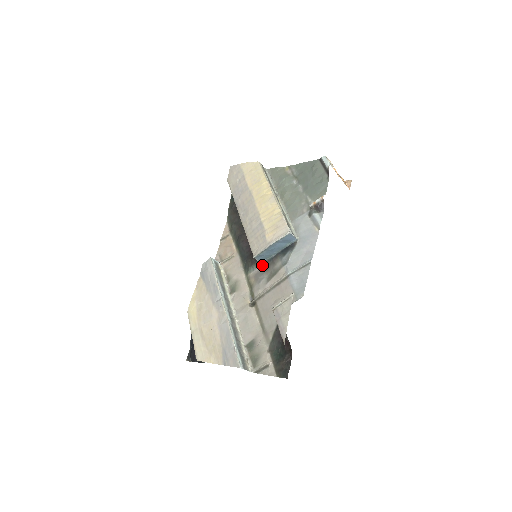
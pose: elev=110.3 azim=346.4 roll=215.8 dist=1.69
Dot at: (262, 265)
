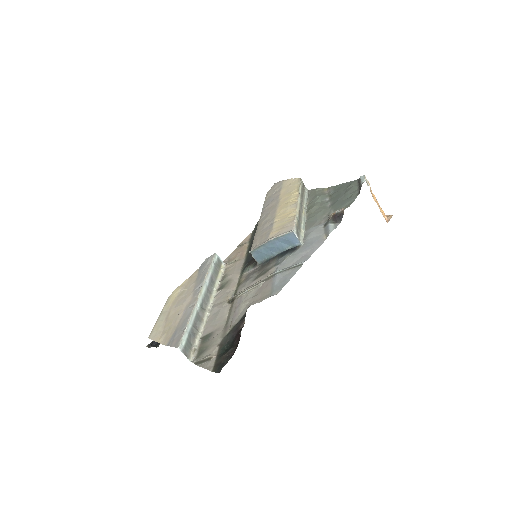
Dot at: (258, 266)
